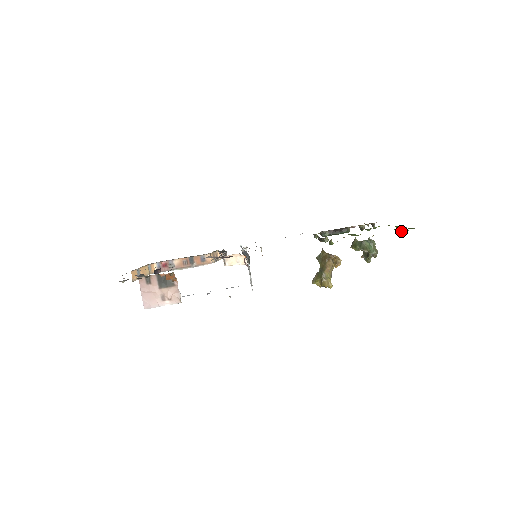
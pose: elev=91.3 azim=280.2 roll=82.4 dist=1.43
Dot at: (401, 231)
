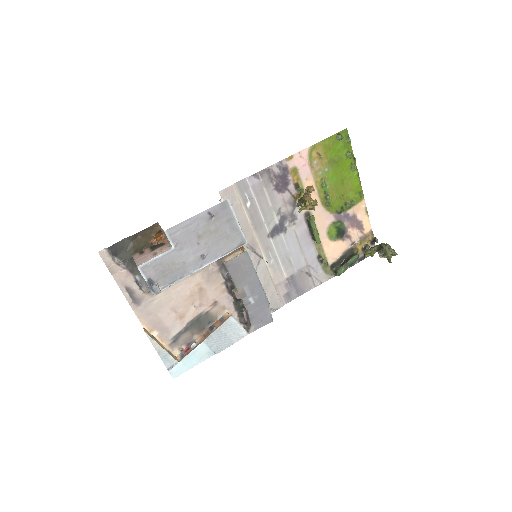
Dot at: (337, 139)
